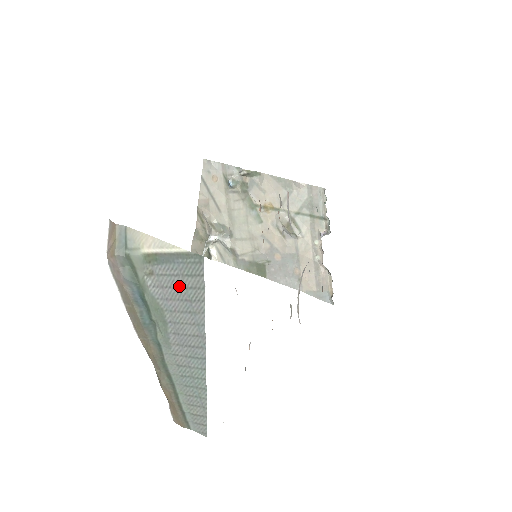
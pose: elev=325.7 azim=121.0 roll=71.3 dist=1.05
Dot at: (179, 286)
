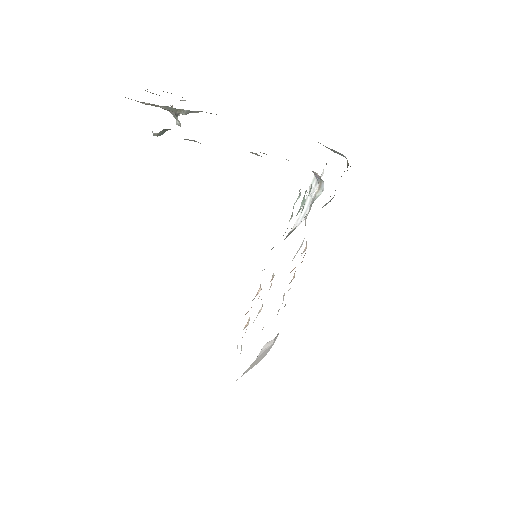
Dot at: occluded
